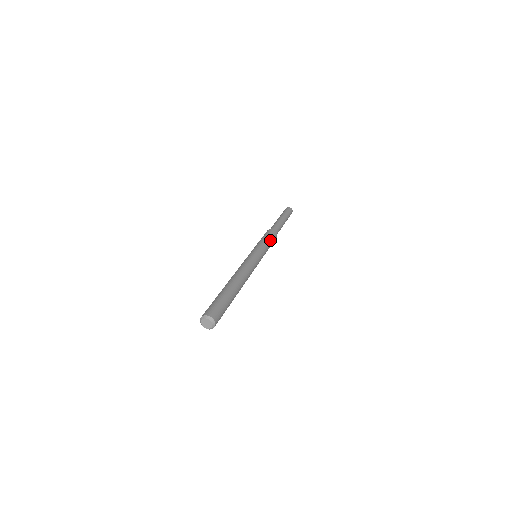
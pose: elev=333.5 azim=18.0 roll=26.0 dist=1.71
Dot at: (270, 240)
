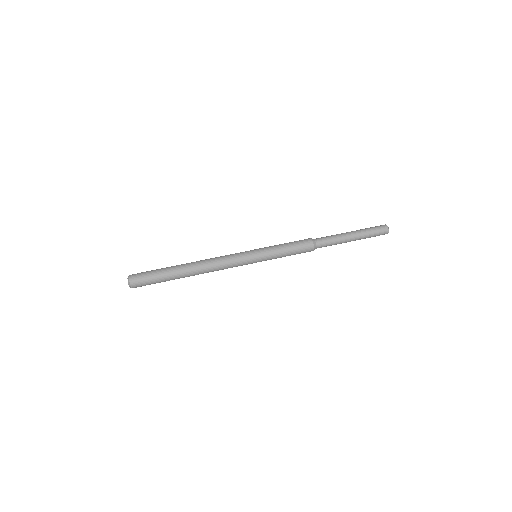
Dot at: (291, 252)
